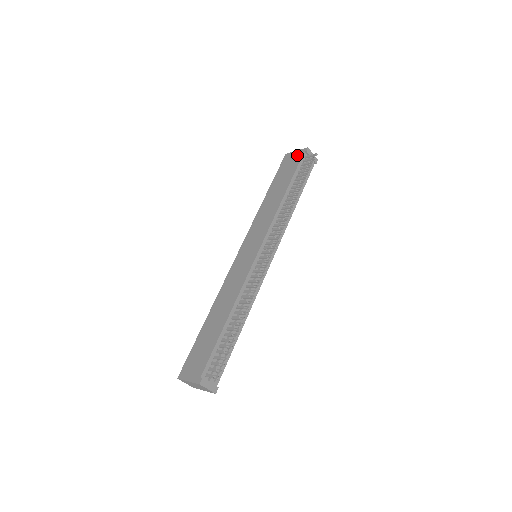
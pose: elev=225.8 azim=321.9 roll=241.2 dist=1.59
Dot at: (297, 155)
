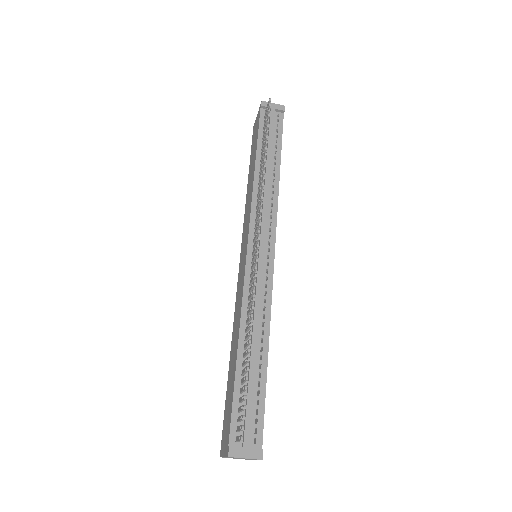
Dot at: (257, 118)
